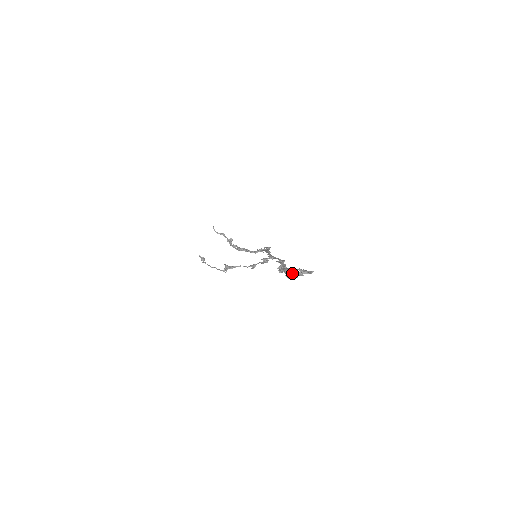
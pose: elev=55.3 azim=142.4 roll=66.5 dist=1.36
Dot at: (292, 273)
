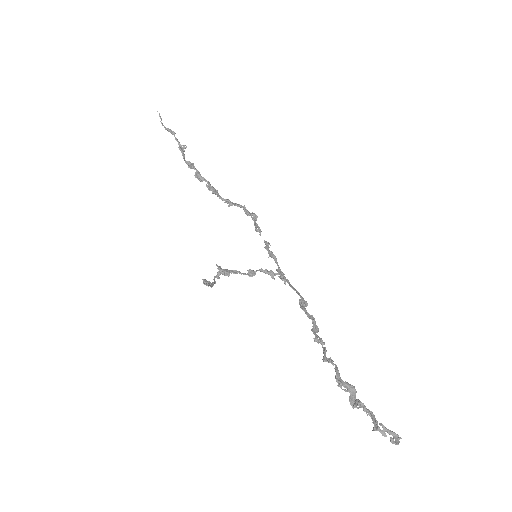
Dot at: (361, 407)
